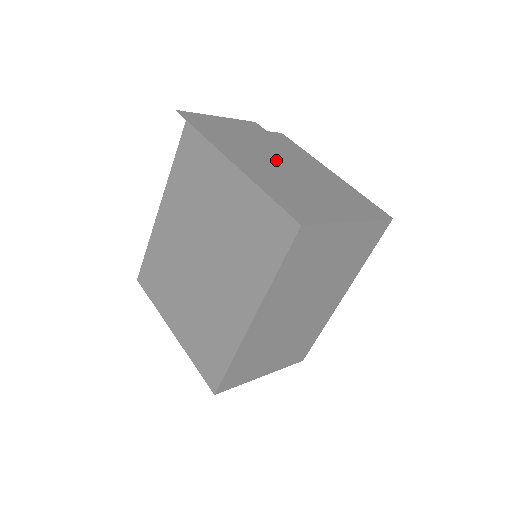
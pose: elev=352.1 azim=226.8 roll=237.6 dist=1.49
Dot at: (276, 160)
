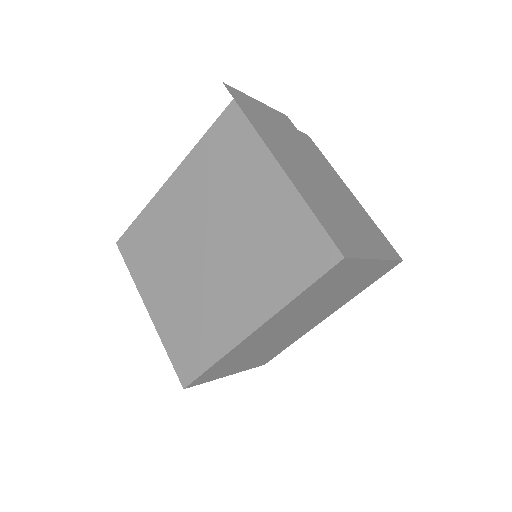
Dot at: (311, 170)
